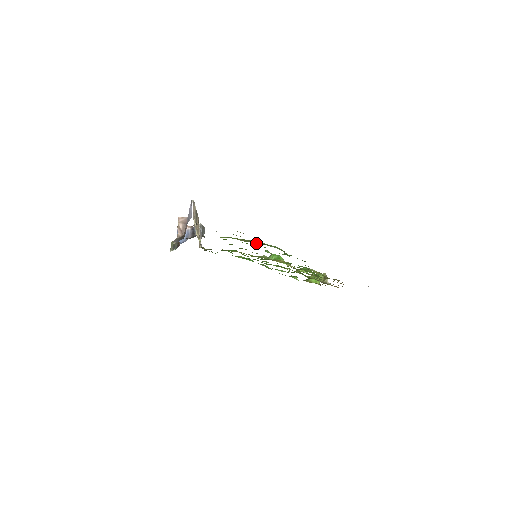
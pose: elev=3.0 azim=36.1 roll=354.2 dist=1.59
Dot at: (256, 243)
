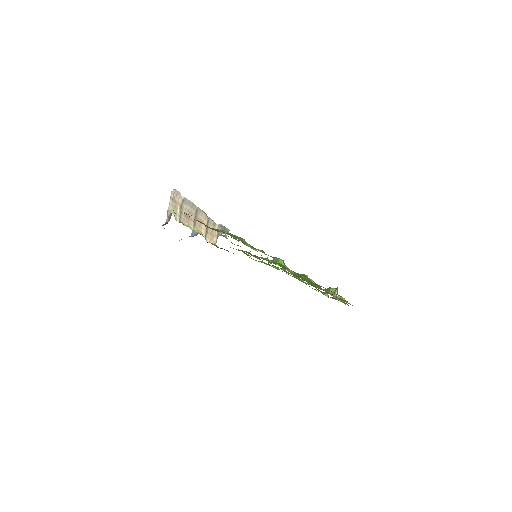
Dot at: (213, 229)
